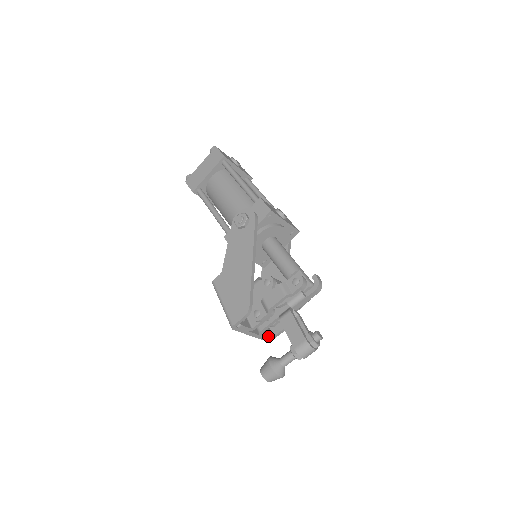
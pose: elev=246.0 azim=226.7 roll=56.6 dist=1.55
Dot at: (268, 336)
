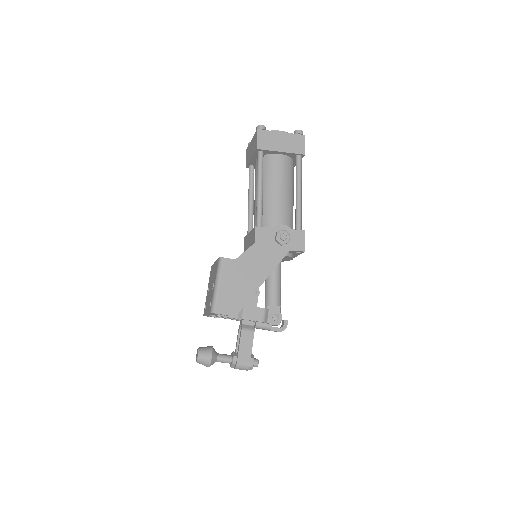
Dot at: (210, 316)
